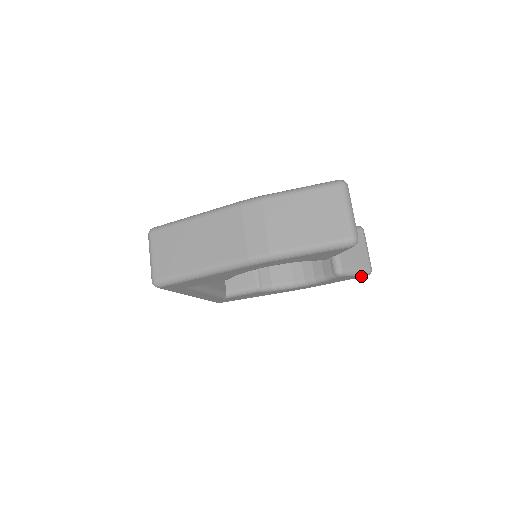
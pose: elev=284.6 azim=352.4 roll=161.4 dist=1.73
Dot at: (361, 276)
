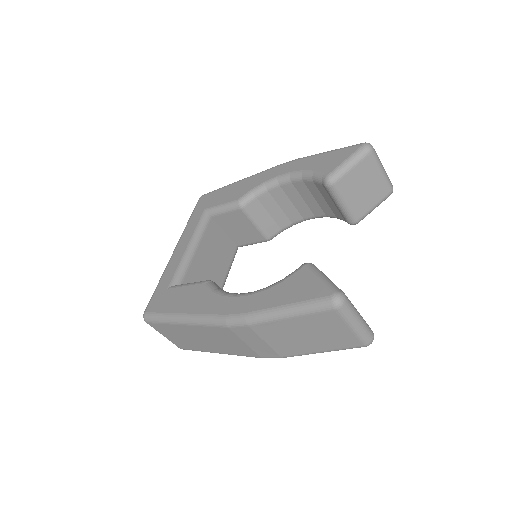
Dot at: occluded
